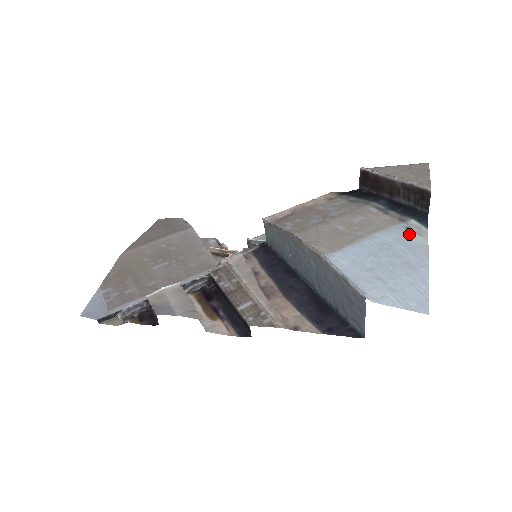
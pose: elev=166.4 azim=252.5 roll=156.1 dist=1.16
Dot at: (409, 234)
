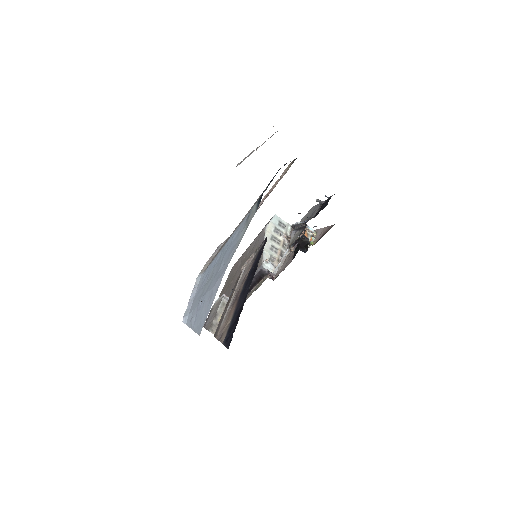
Dot at: (244, 226)
